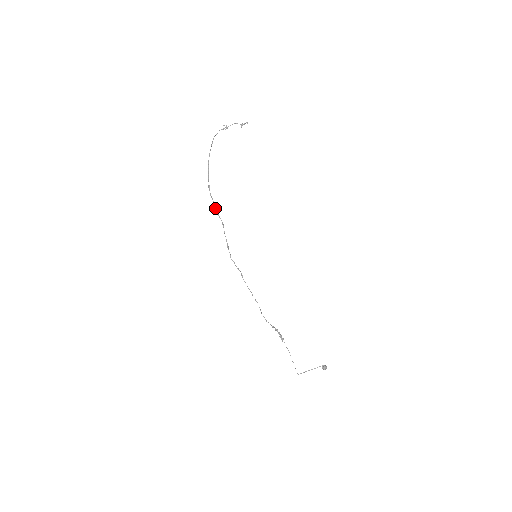
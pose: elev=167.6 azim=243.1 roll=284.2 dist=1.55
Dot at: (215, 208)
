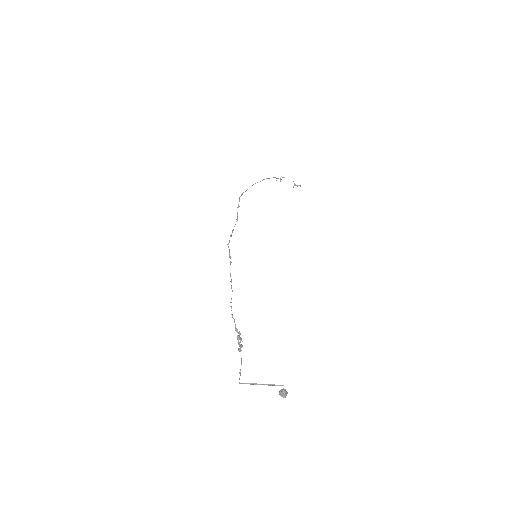
Dot at: (237, 207)
